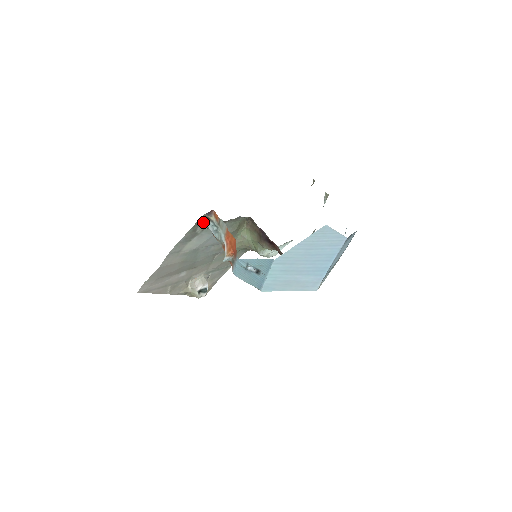
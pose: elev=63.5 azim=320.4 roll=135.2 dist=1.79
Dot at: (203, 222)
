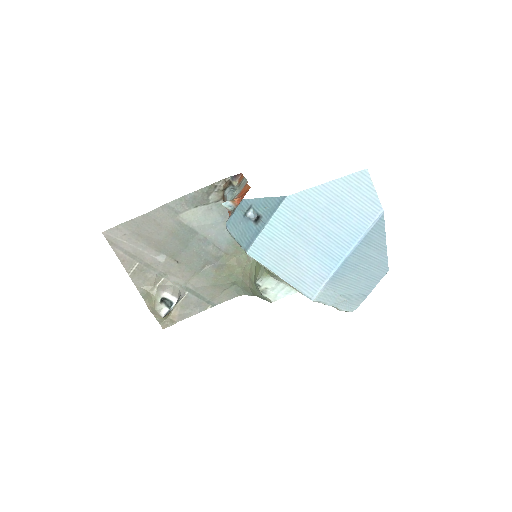
Dot at: (222, 189)
